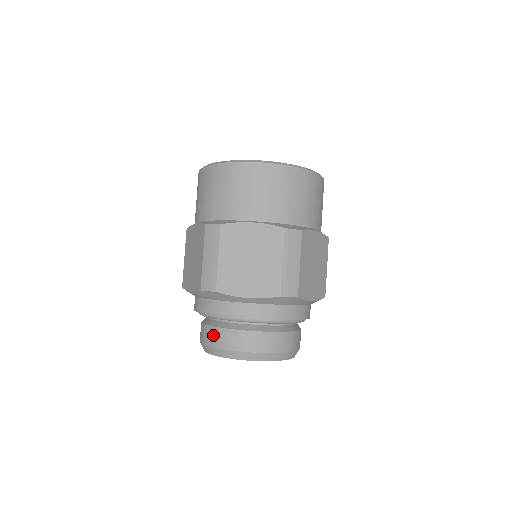
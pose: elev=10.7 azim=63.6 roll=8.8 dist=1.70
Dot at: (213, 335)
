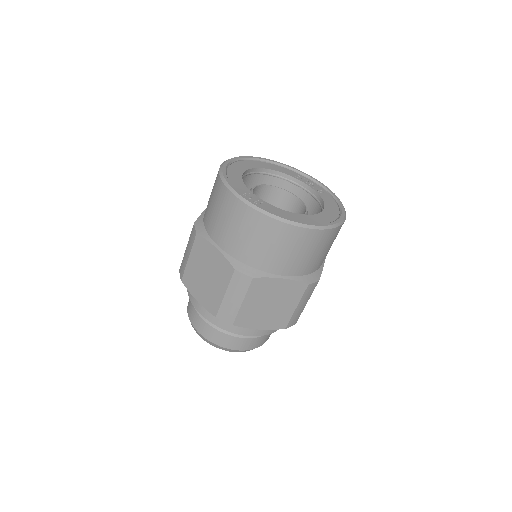
Dot at: (212, 334)
